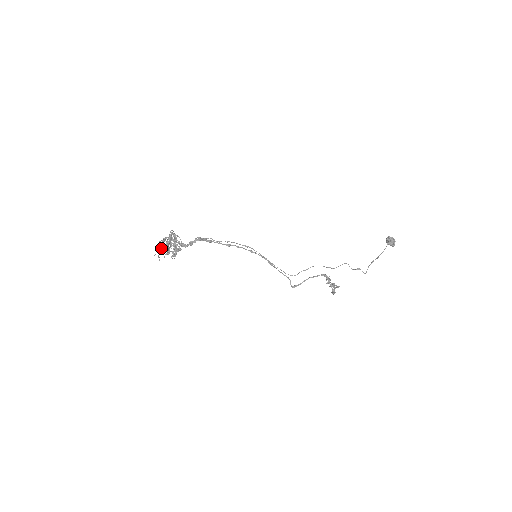
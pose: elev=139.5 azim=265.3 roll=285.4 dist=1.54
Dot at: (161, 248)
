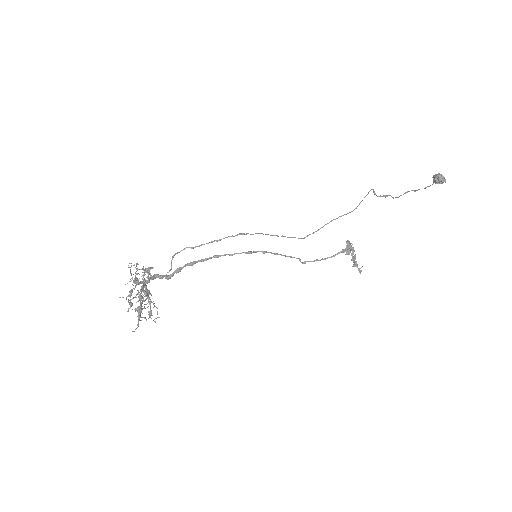
Dot at: (129, 296)
